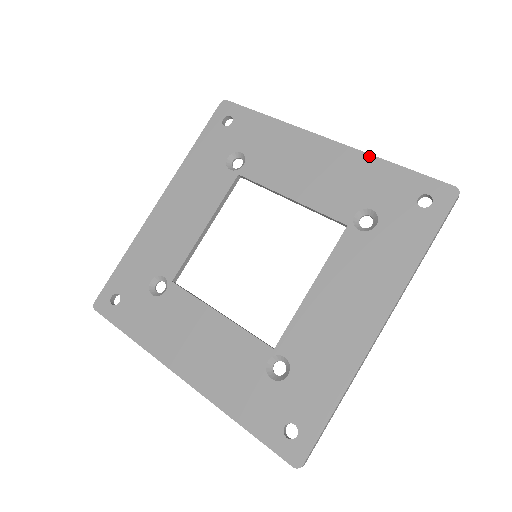
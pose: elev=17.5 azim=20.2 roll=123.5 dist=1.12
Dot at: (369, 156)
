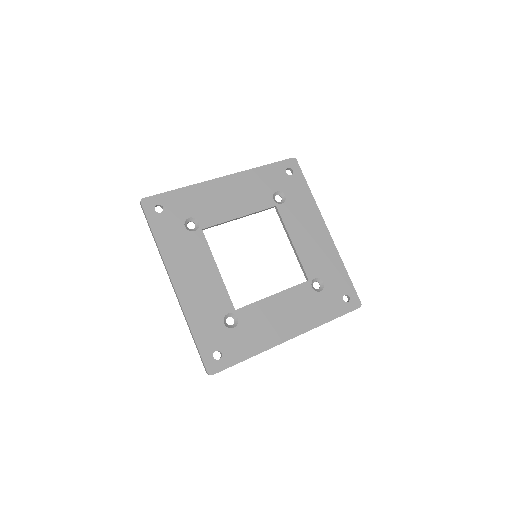
Dot at: (339, 257)
